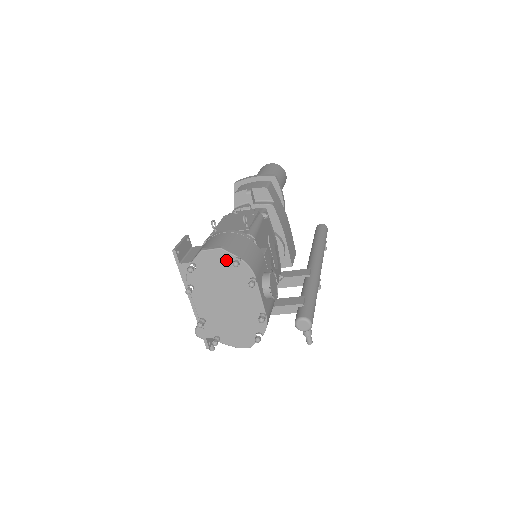
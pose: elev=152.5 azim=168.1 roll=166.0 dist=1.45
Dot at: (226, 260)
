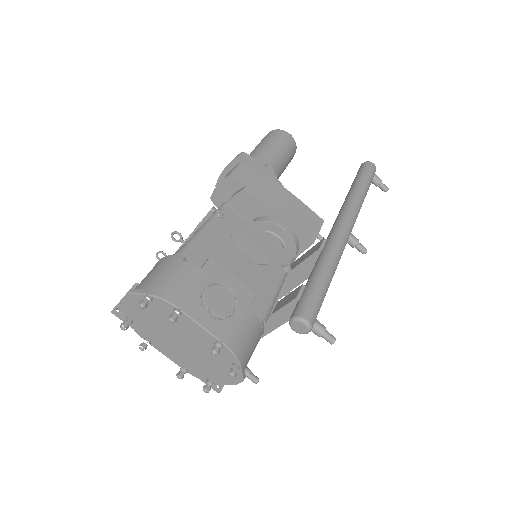
Dot at: occluded
